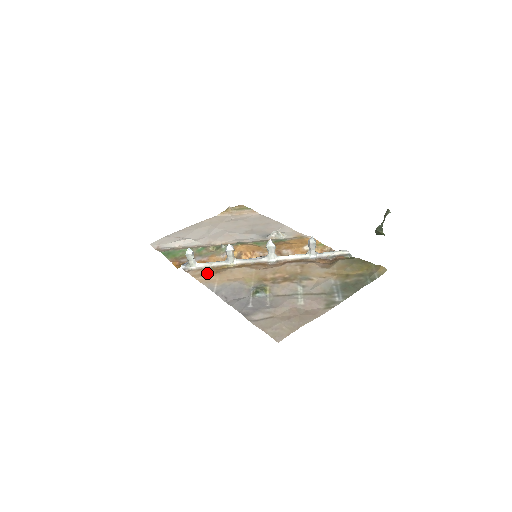
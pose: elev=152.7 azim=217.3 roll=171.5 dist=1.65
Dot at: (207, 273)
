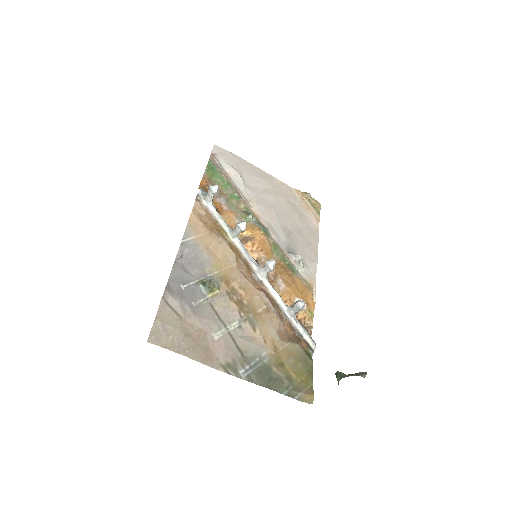
Dot at: (205, 220)
